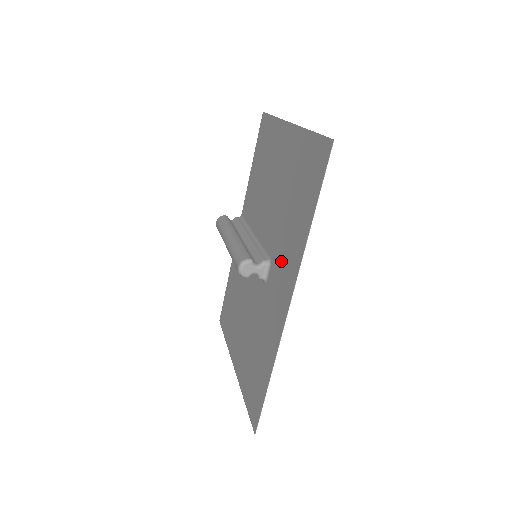
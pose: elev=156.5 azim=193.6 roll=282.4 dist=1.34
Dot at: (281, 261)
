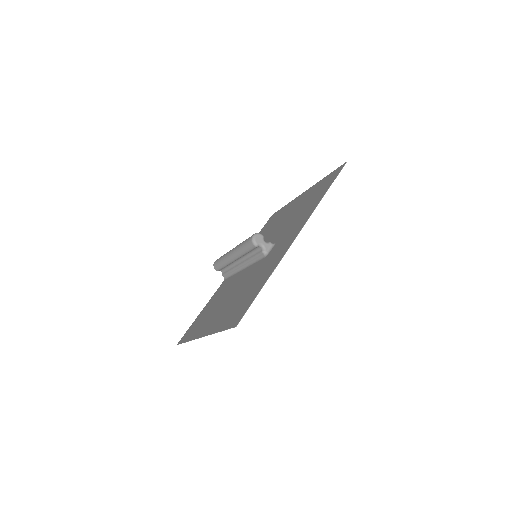
Dot at: (290, 231)
